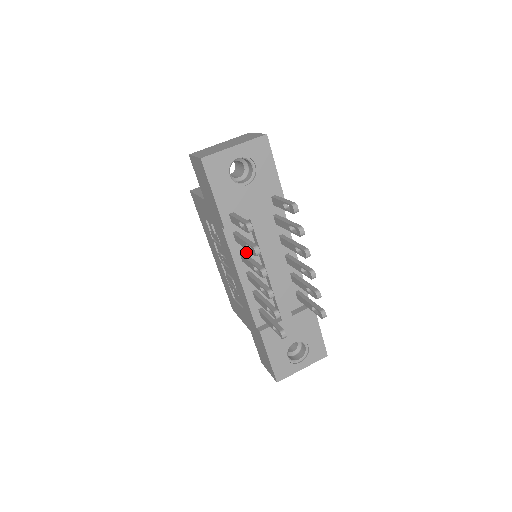
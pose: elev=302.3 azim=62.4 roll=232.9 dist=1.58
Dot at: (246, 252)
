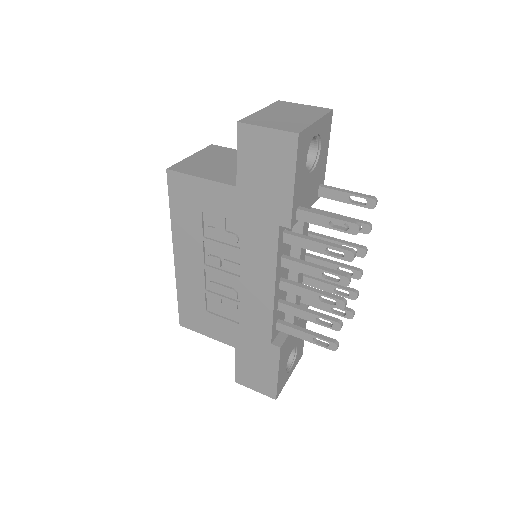
Dot at: (284, 254)
